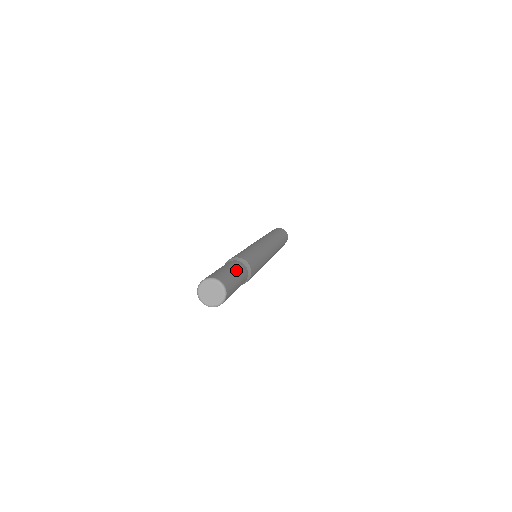
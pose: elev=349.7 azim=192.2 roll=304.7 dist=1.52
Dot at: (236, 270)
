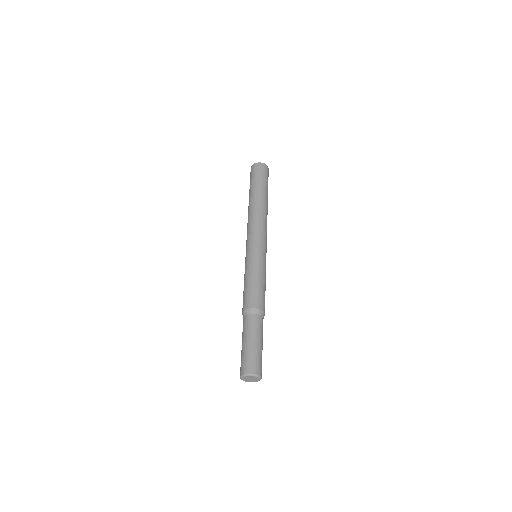
Dot at: occluded
